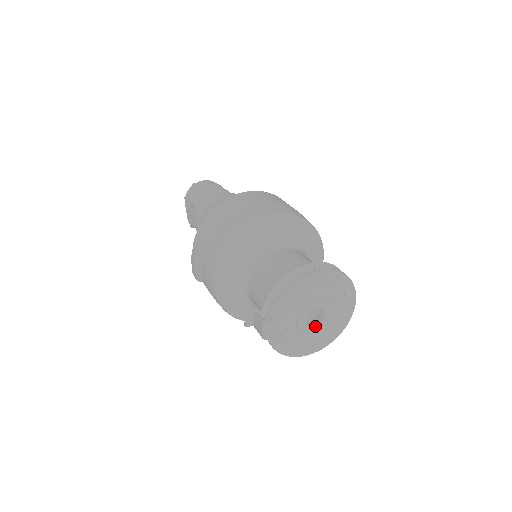
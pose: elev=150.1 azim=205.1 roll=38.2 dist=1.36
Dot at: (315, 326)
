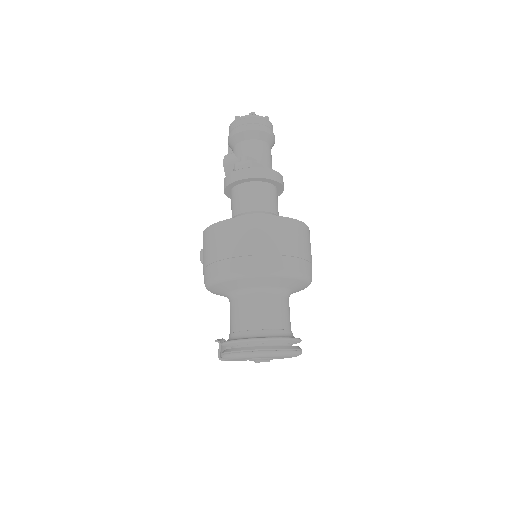
Dot at: occluded
